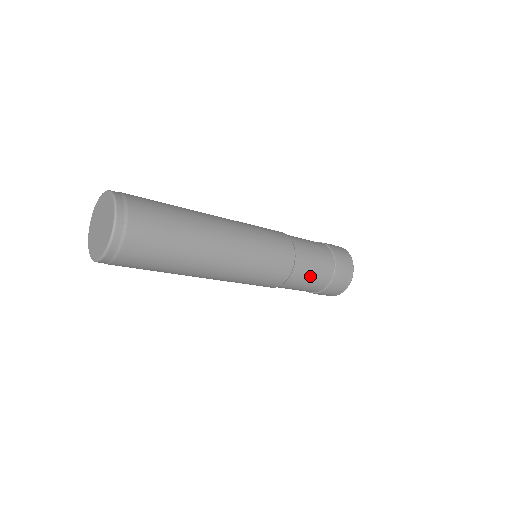
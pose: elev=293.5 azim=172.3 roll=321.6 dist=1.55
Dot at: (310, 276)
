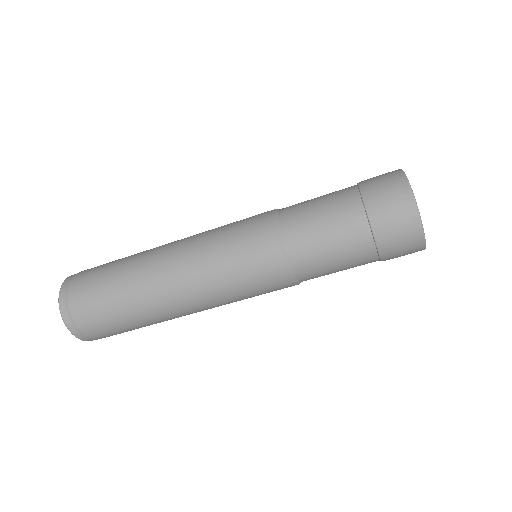
Dot at: (320, 230)
